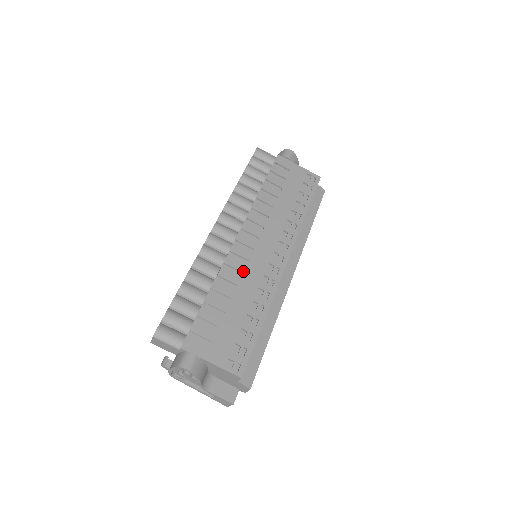
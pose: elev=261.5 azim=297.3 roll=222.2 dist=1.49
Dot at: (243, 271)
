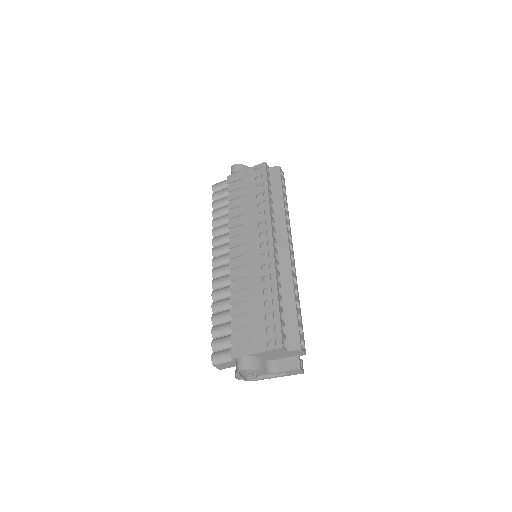
Dot at: (245, 275)
